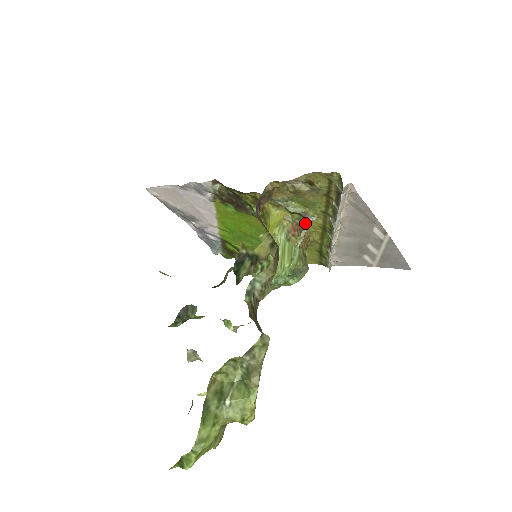
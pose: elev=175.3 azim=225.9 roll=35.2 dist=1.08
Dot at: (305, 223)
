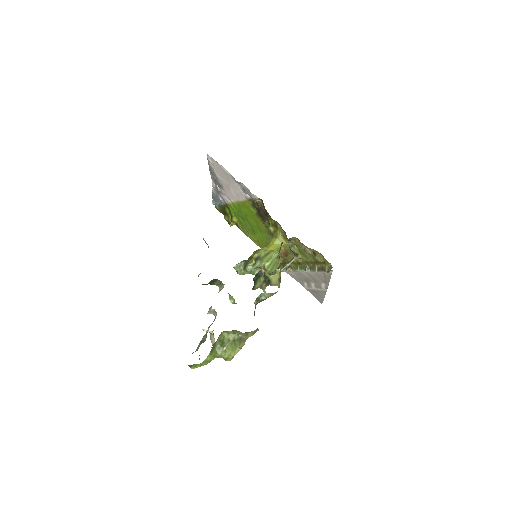
Dot at: (294, 259)
